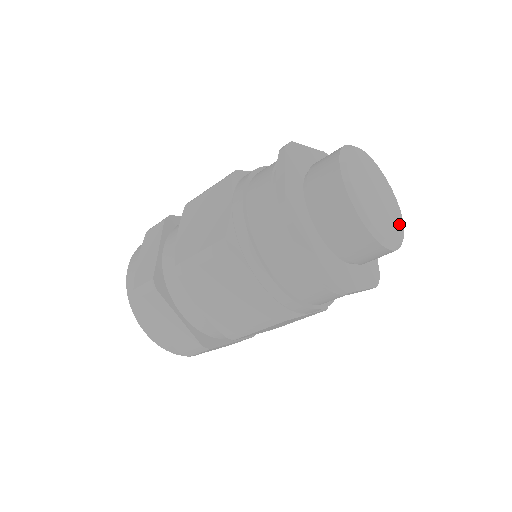
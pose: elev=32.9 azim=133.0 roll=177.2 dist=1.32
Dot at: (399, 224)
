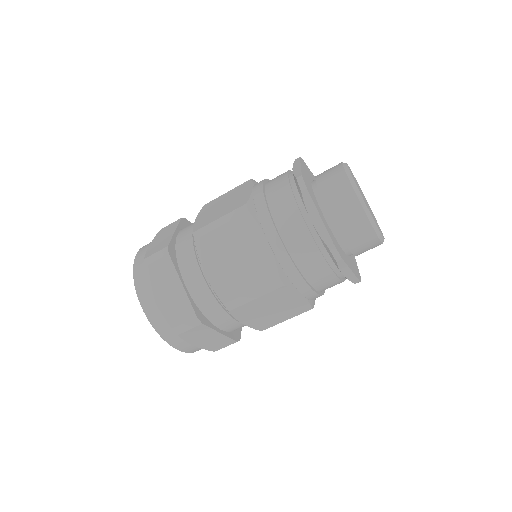
Dot at: occluded
